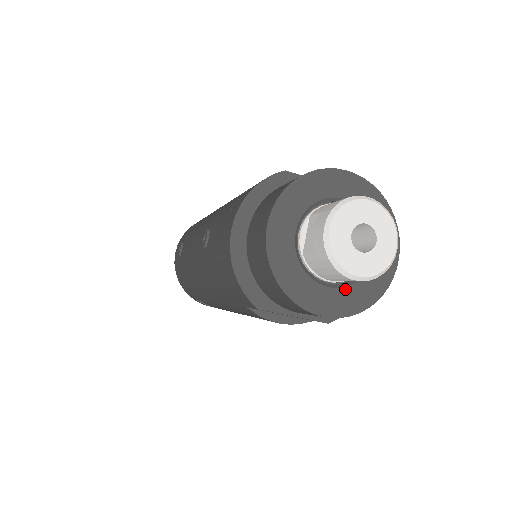
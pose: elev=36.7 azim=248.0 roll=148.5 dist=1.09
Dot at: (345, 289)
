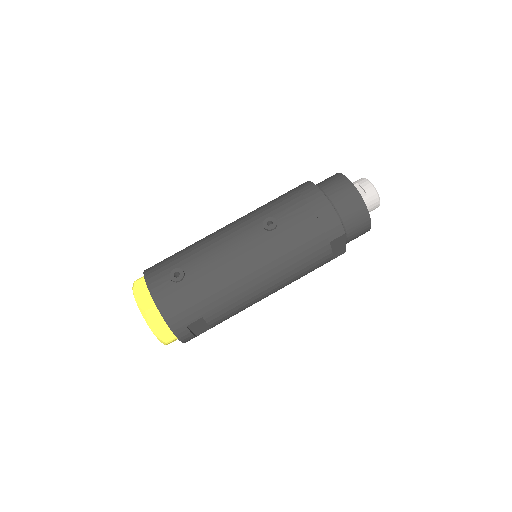
Dot at: occluded
